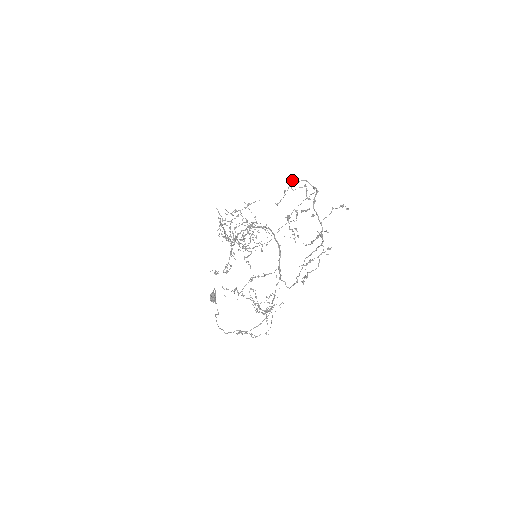
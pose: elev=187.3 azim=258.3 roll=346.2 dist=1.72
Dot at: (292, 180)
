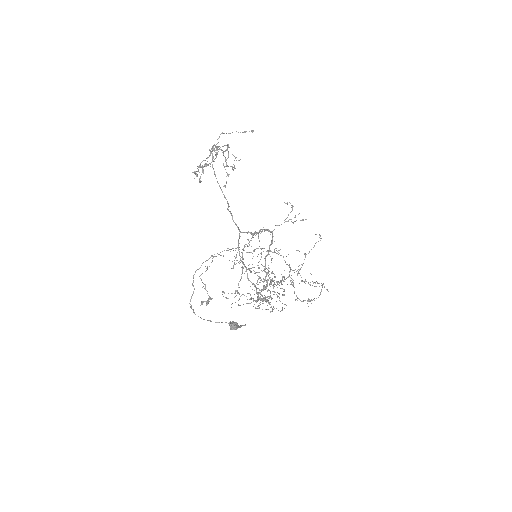
Dot at: (234, 167)
